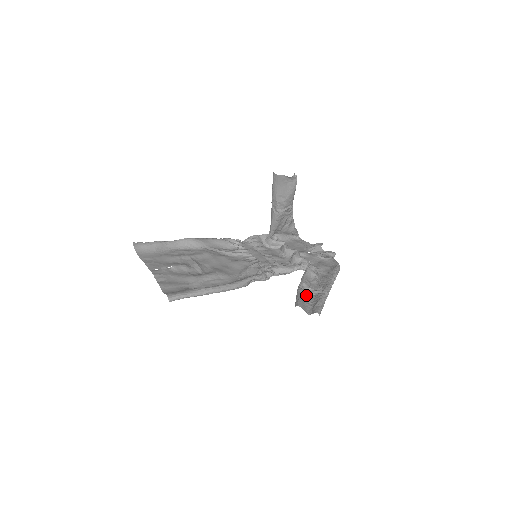
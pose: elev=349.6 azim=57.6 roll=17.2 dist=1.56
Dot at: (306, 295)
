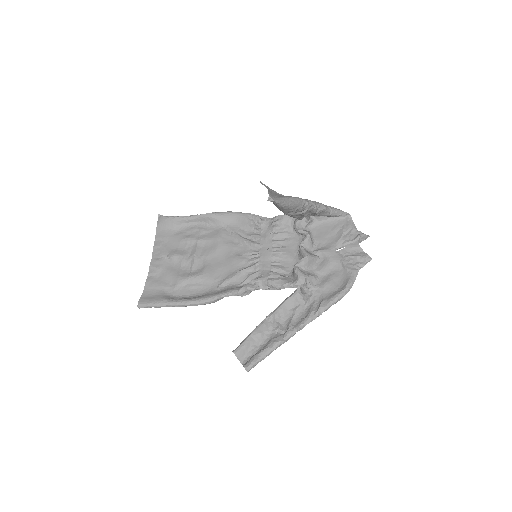
Dot at: (262, 334)
